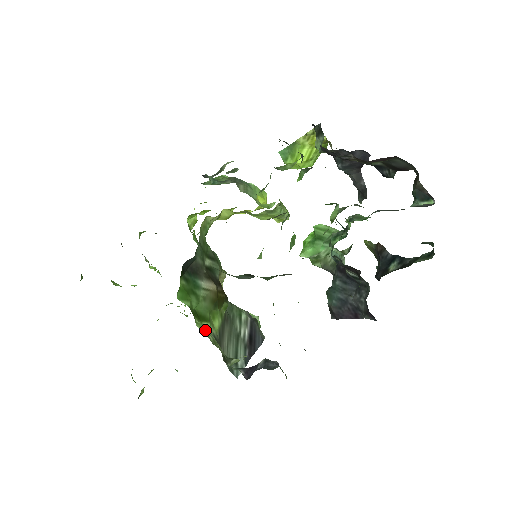
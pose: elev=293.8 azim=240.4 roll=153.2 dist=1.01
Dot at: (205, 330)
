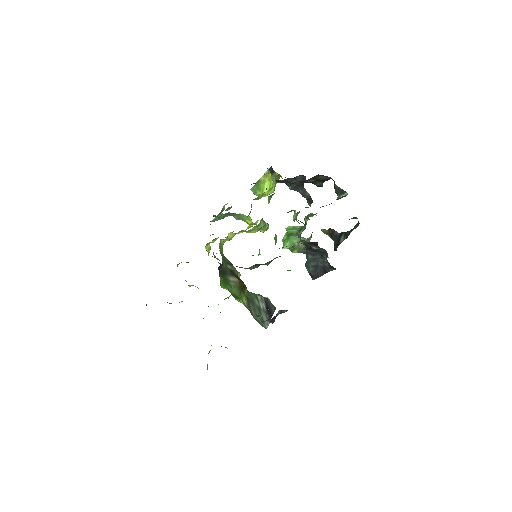
Dot at: occluded
